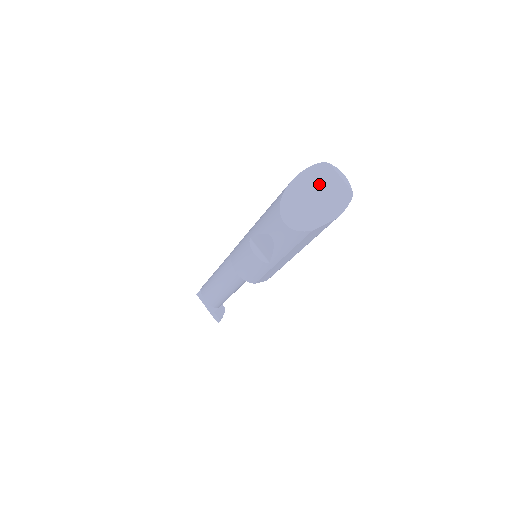
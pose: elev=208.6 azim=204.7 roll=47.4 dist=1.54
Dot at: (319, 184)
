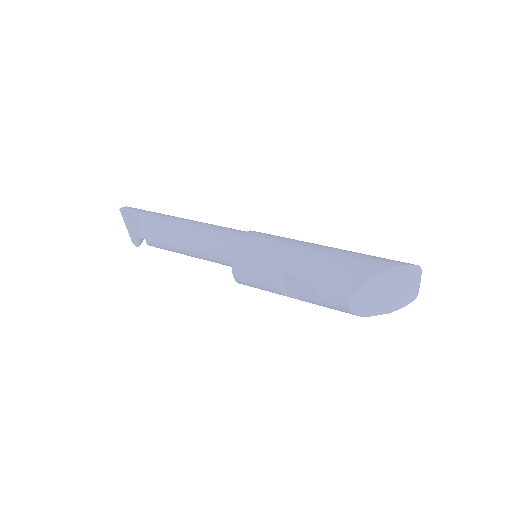
Dot at: (400, 282)
